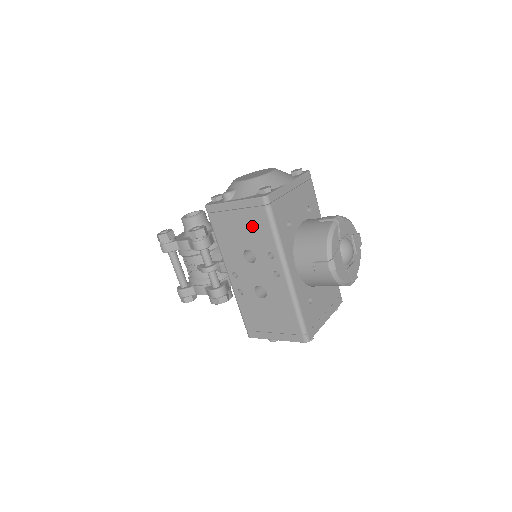
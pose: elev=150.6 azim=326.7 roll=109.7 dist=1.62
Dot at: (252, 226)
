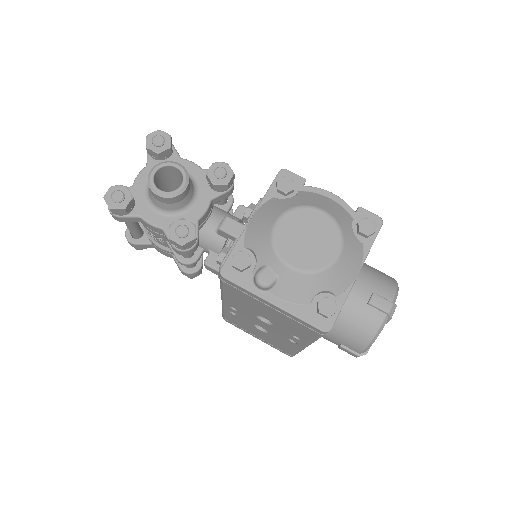
Dot at: (287, 323)
